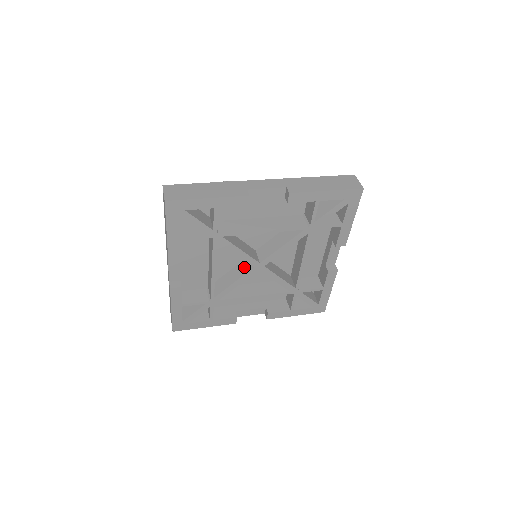
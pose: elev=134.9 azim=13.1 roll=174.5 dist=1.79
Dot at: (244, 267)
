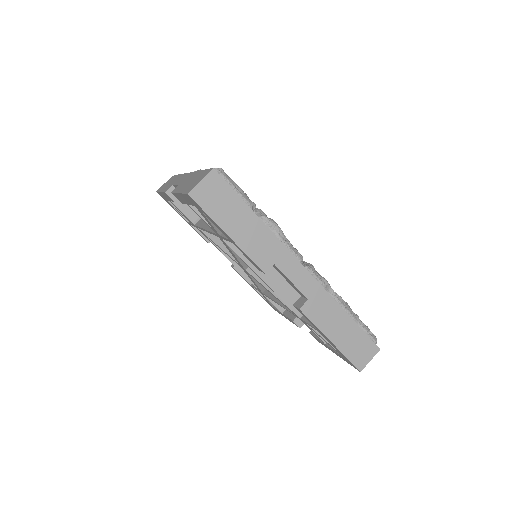
Dot at: occluded
